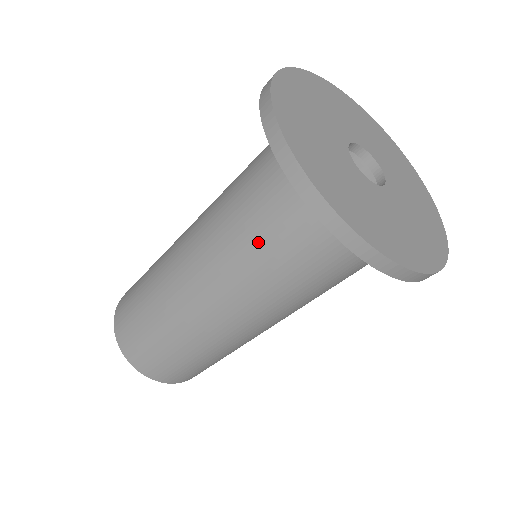
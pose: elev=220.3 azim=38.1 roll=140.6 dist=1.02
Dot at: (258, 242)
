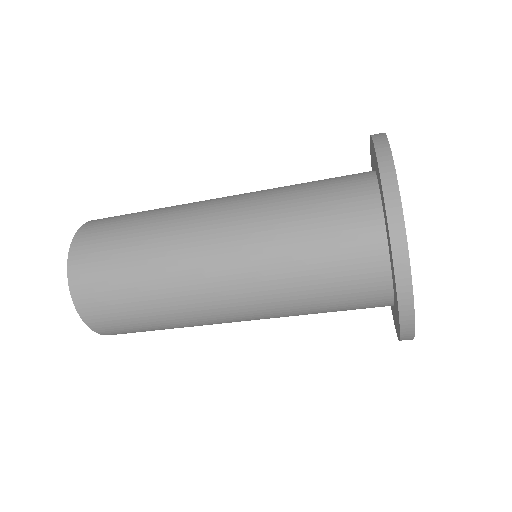
Dot at: (308, 275)
